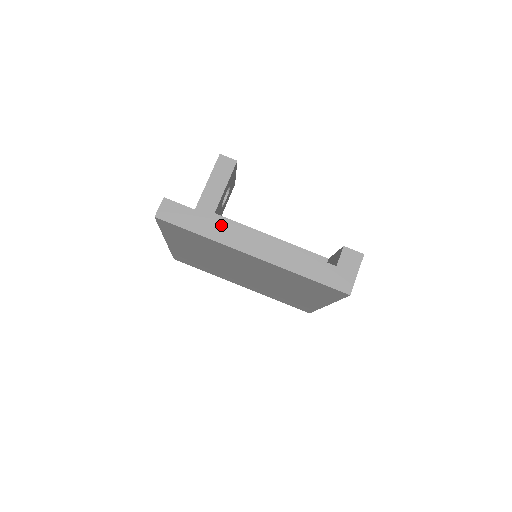
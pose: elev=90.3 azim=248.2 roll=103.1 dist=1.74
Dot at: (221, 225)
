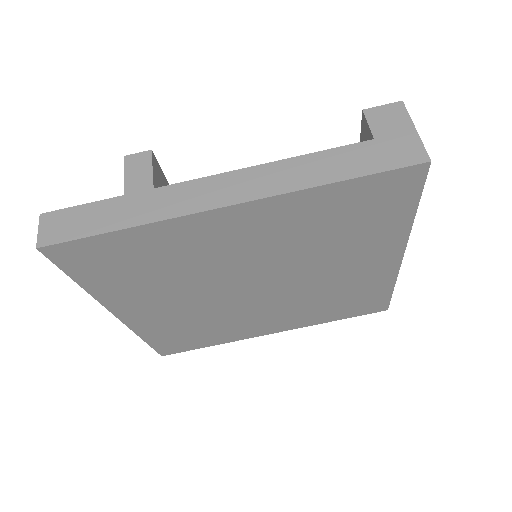
Dot at: (152, 196)
